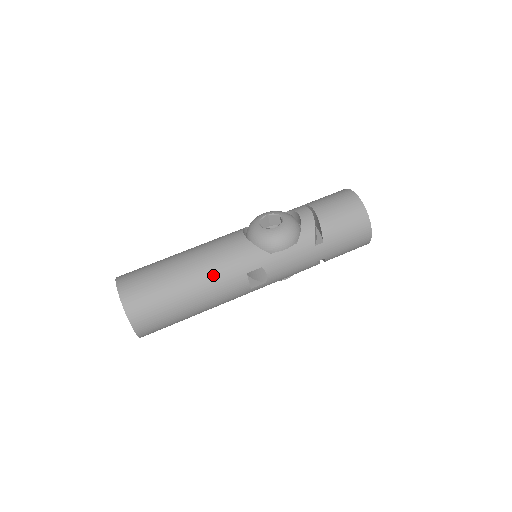
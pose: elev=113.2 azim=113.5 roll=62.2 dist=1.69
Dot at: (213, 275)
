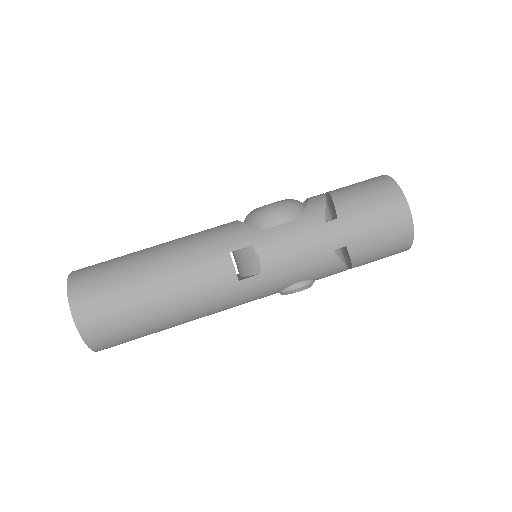
Dot at: (185, 253)
